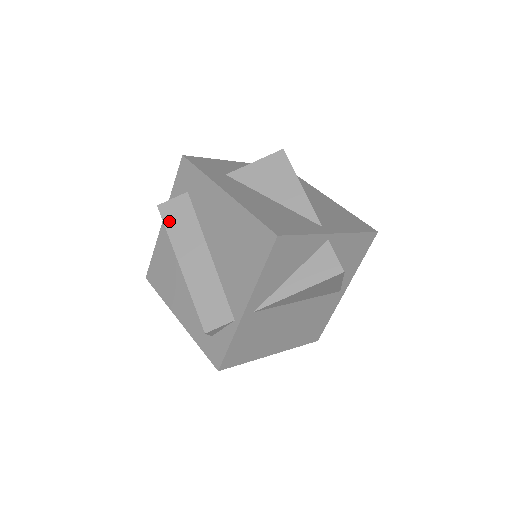
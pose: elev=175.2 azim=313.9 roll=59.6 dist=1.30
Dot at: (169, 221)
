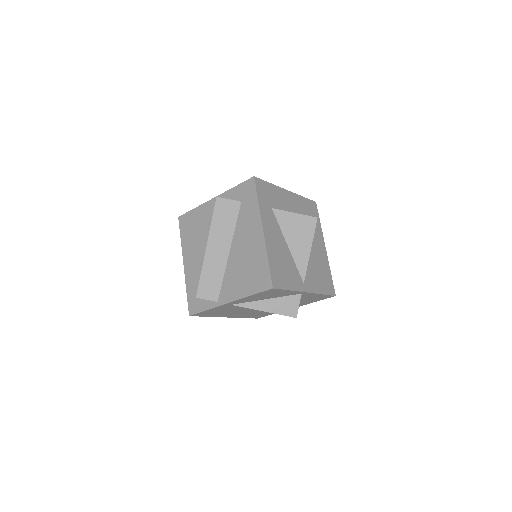
Dot at: (218, 213)
